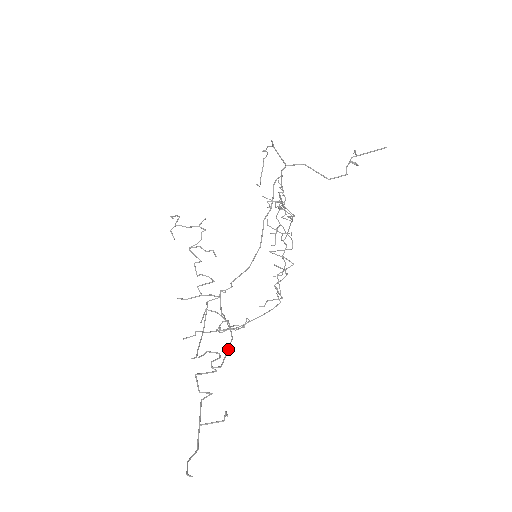
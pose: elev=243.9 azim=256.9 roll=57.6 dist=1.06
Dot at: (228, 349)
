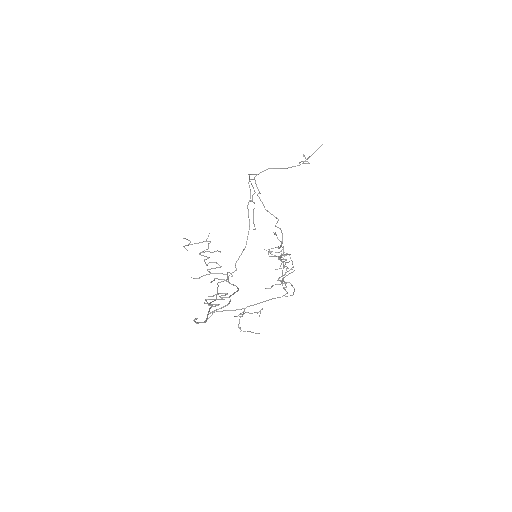
Dot at: (235, 292)
